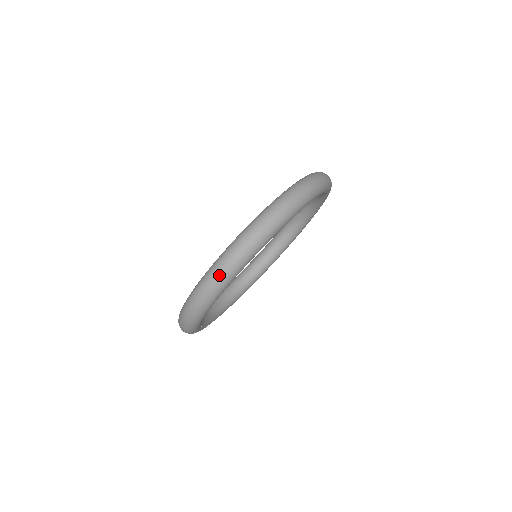
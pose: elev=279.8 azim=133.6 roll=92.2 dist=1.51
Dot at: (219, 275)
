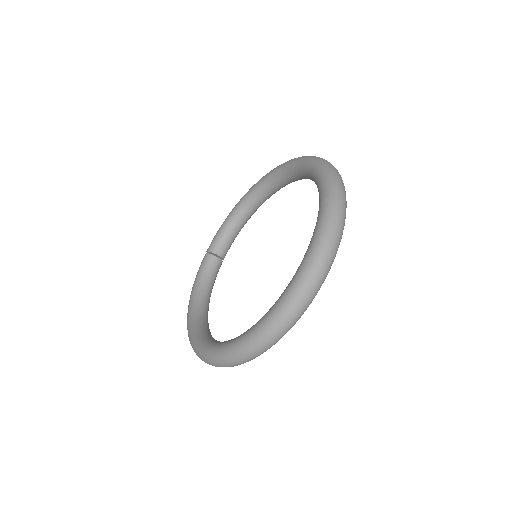
Dot at: occluded
